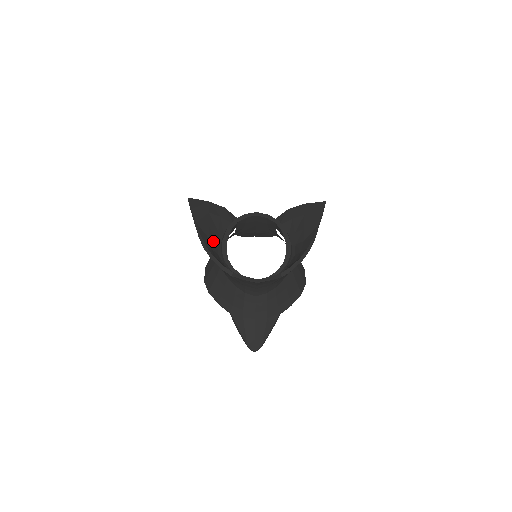
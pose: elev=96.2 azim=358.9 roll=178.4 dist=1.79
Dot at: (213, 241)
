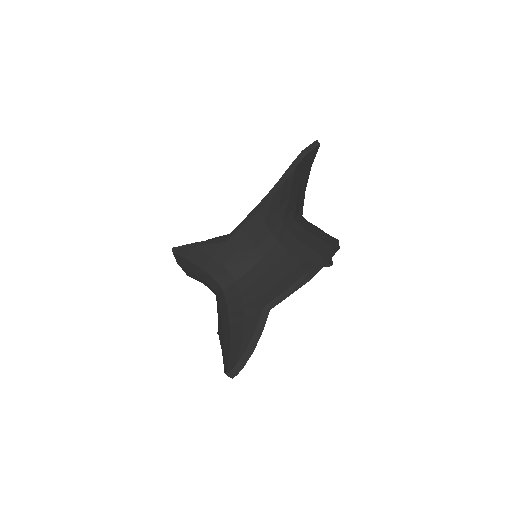
Dot at: occluded
